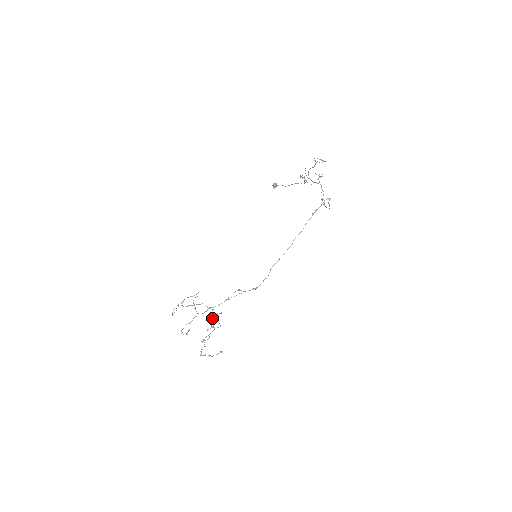
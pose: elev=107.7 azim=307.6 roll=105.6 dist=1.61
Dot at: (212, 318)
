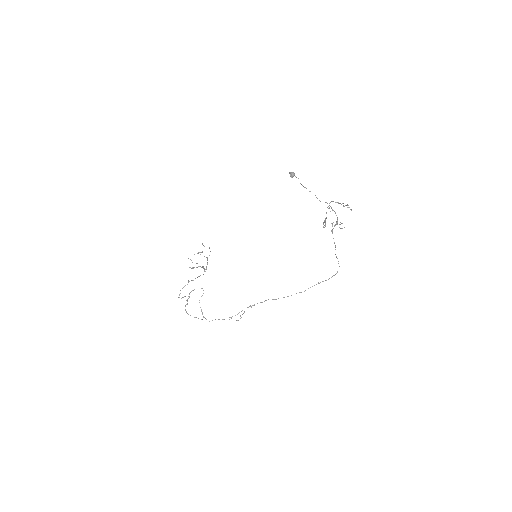
Dot at: (204, 270)
